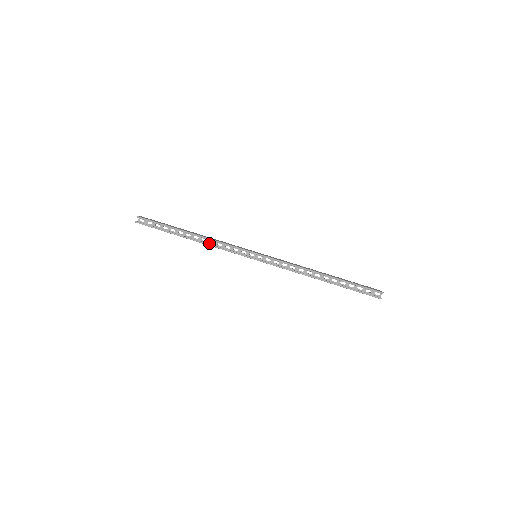
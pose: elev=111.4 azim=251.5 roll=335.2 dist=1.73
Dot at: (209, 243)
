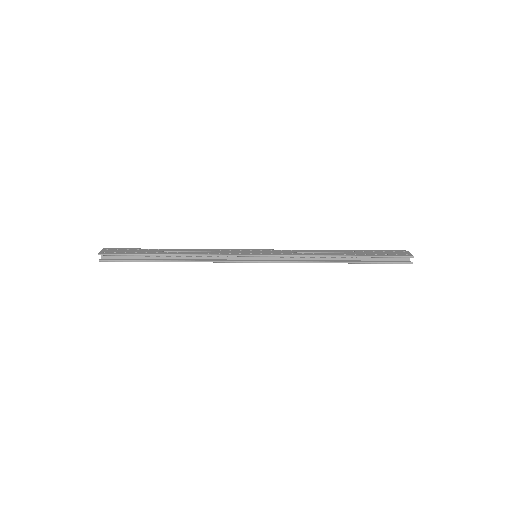
Dot at: (196, 257)
